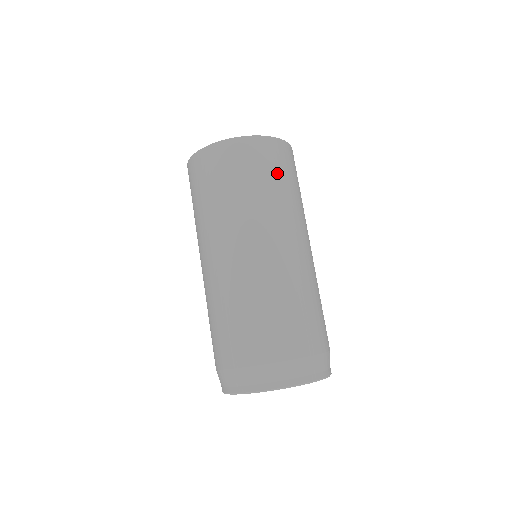
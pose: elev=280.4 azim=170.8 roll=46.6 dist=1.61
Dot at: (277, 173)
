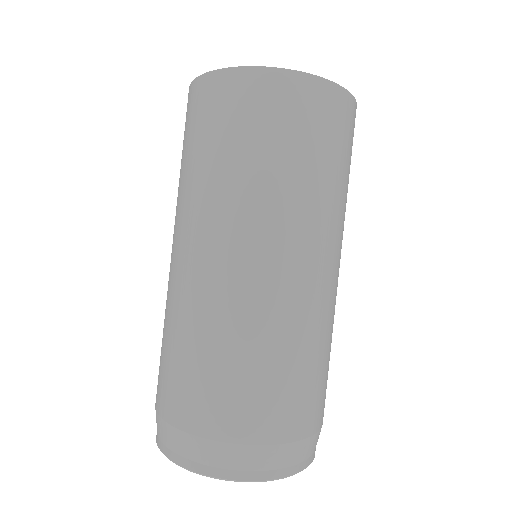
Dot at: (304, 141)
